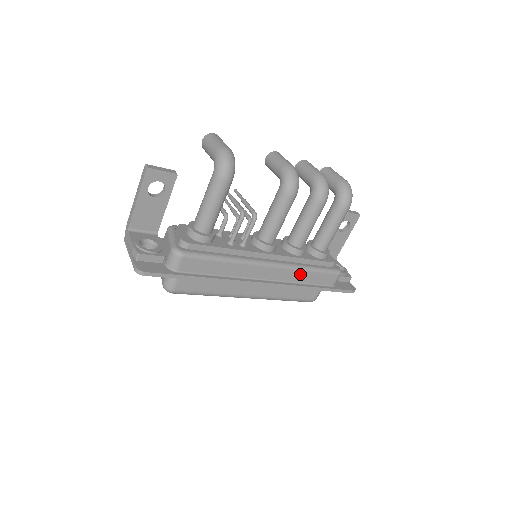
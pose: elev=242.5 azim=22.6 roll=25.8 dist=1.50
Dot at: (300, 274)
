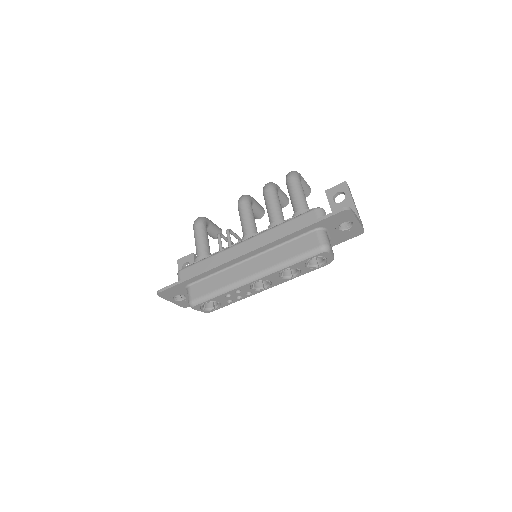
Dot at: (274, 232)
